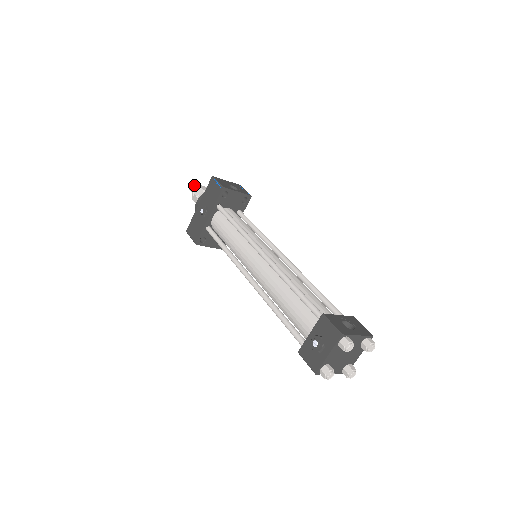
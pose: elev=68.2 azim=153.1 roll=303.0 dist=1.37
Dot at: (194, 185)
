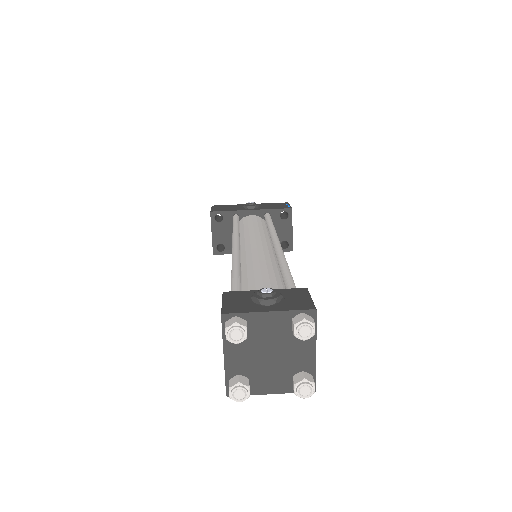
Dot at: occluded
